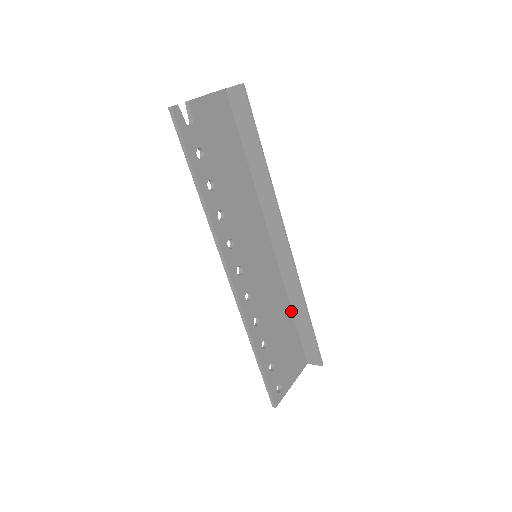
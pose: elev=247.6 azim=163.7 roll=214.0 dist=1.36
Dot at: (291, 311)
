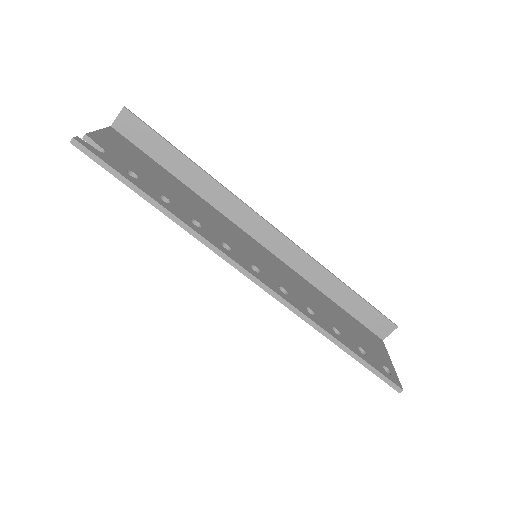
Dot at: (327, 297)
